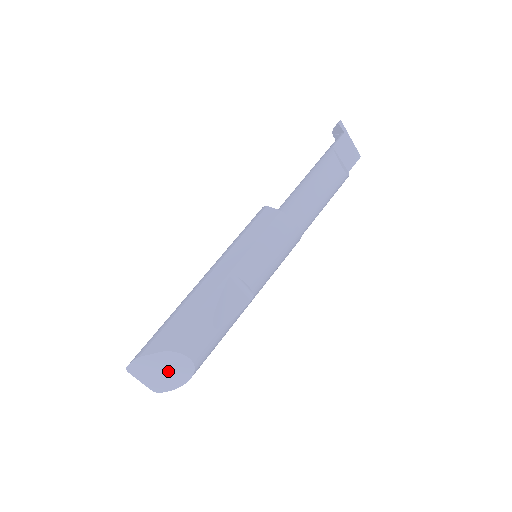
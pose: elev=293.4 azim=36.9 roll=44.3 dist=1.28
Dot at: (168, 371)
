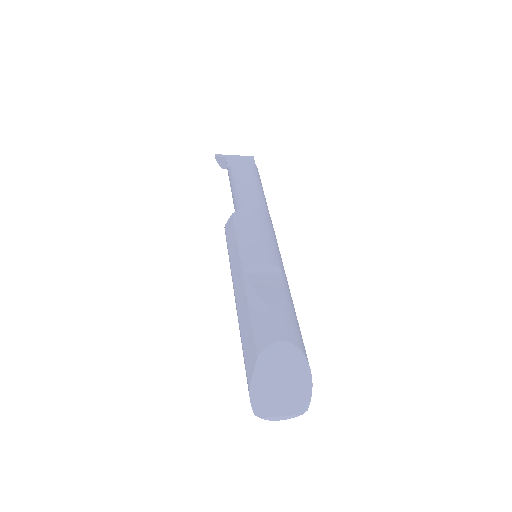
Dot at: (284, 376)
